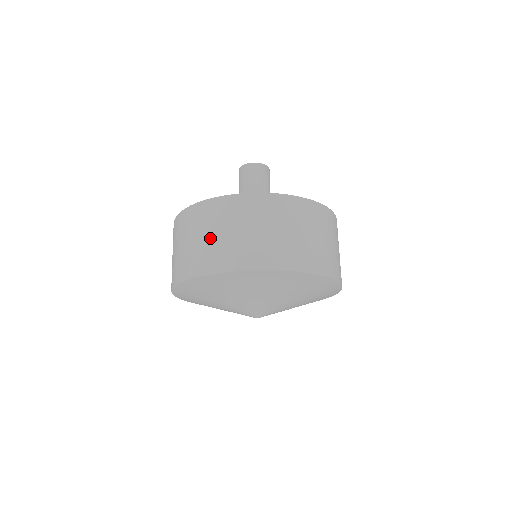
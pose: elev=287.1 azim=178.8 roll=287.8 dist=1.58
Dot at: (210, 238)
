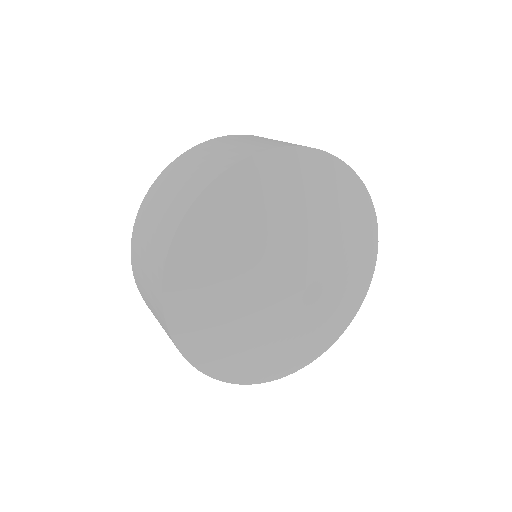
Dot at: (238, 144)
